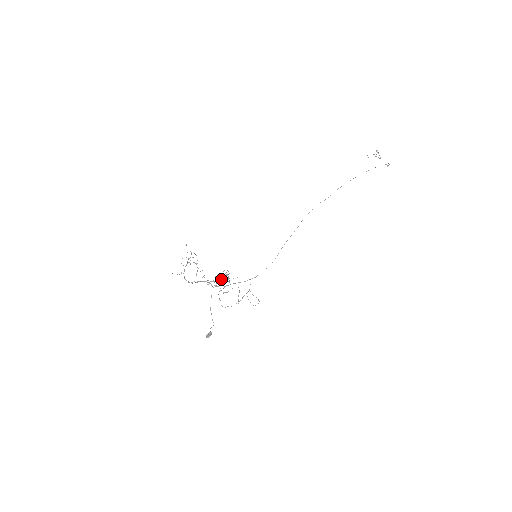
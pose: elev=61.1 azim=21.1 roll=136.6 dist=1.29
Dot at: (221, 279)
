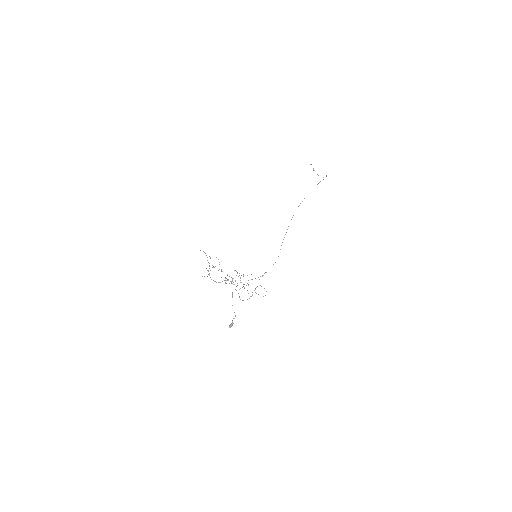
Dot at: occluded
